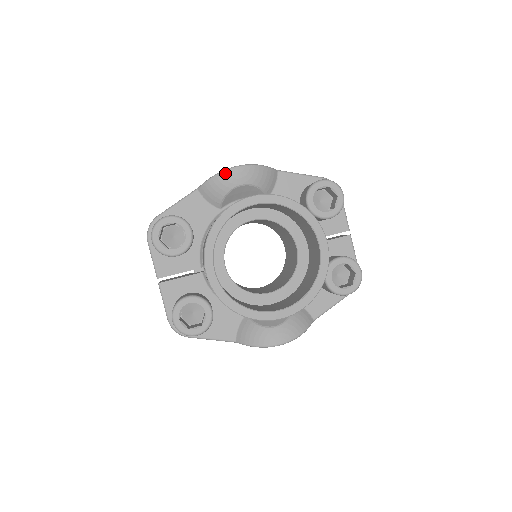
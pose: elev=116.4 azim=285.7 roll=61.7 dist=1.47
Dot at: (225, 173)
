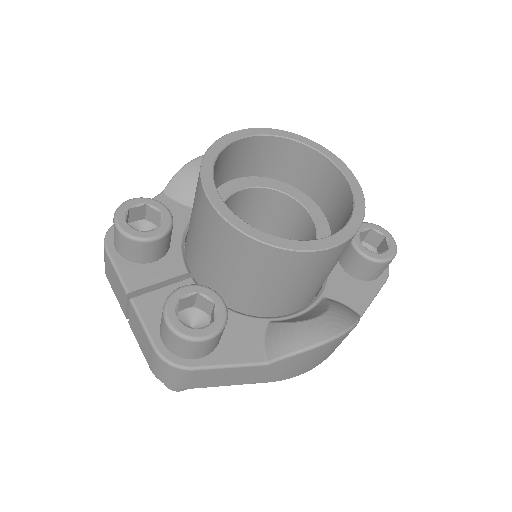
Dot at: (195, 161)
